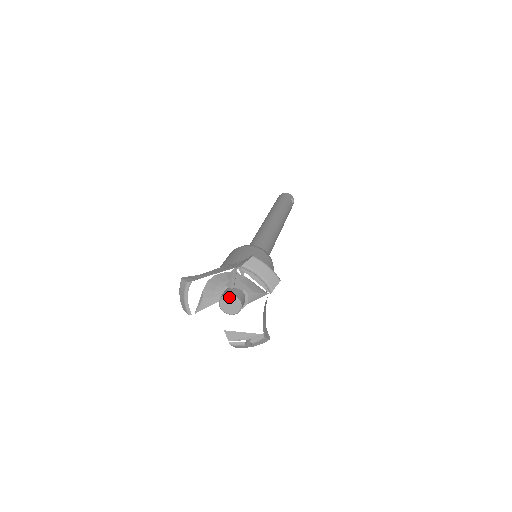
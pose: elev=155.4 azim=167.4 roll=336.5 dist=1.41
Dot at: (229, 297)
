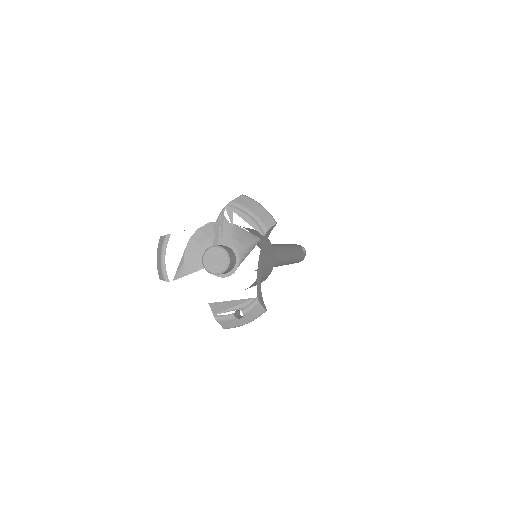
Dot at: (214, 249)
